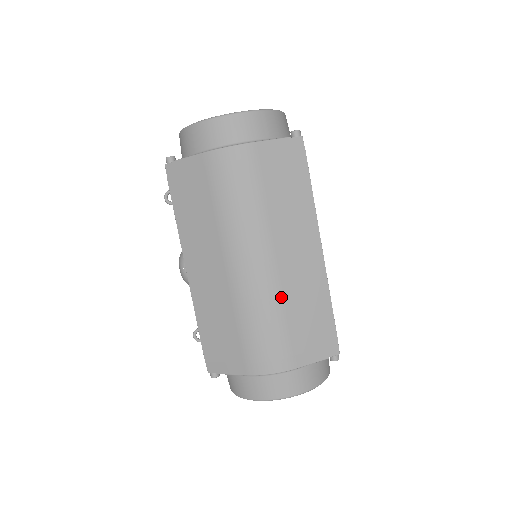
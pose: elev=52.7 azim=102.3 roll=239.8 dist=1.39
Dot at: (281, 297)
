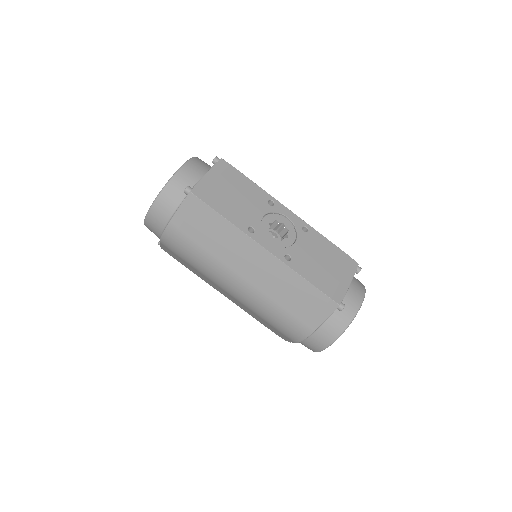
Dot at: (266, 297)
